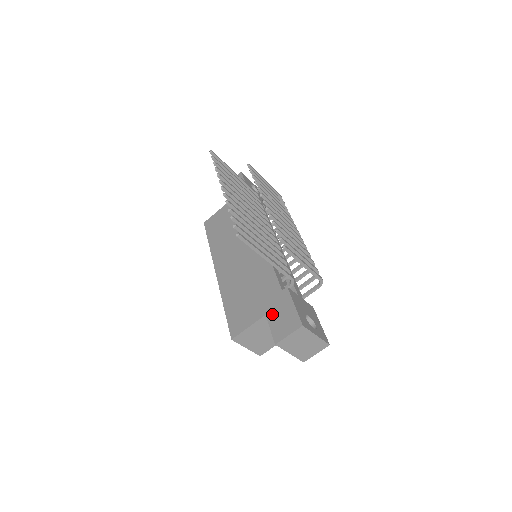
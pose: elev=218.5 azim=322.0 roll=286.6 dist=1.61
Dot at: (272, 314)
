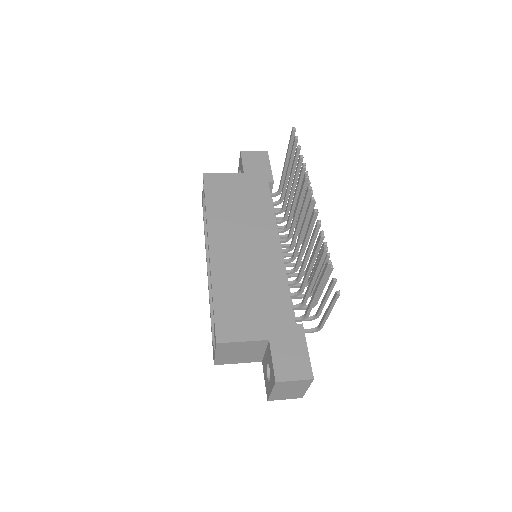
Dot at: (278, 344)
